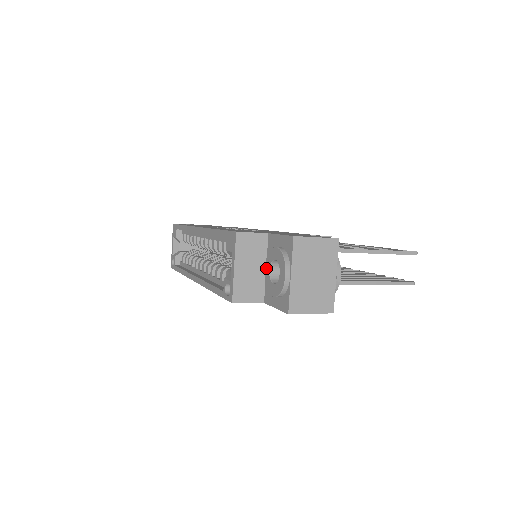
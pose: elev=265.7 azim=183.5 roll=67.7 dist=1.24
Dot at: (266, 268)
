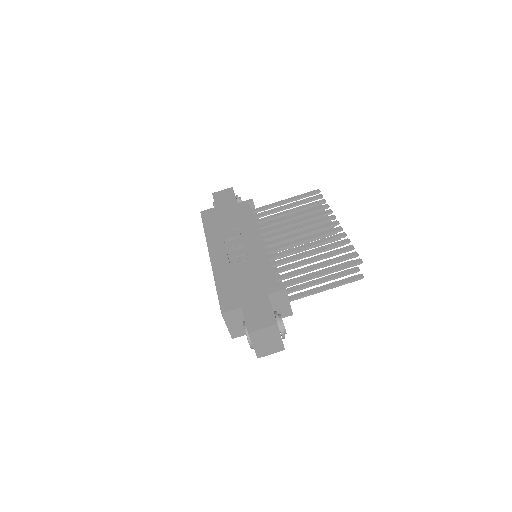
Dot at: occluded
